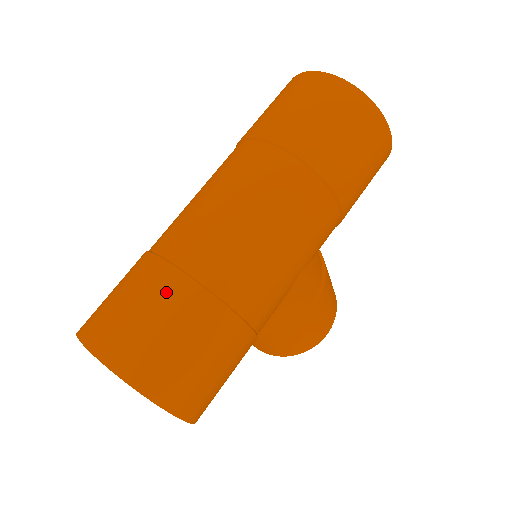
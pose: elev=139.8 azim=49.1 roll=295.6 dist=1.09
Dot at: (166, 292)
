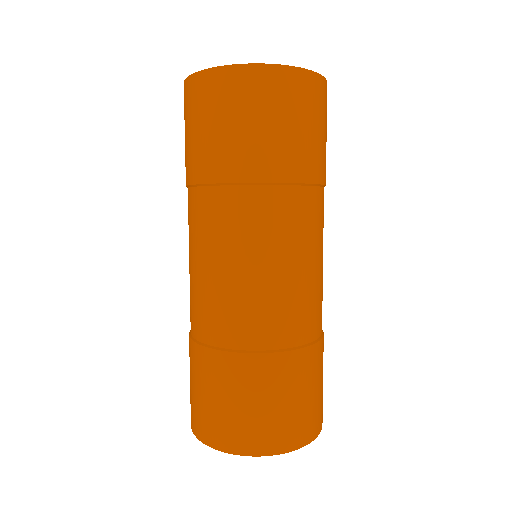
Dot at: (273, 376)
